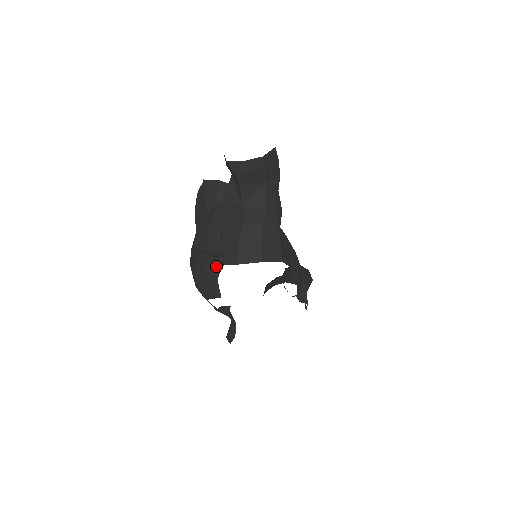
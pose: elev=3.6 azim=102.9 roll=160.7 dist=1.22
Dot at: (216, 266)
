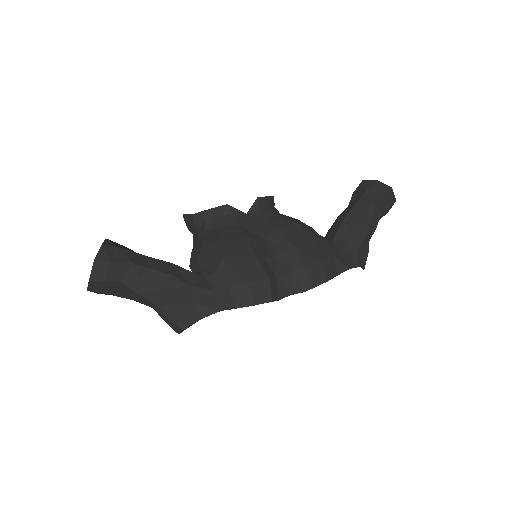
Dot at: occluded
